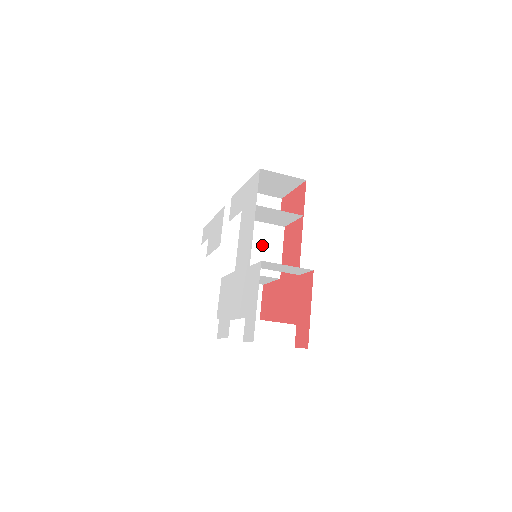
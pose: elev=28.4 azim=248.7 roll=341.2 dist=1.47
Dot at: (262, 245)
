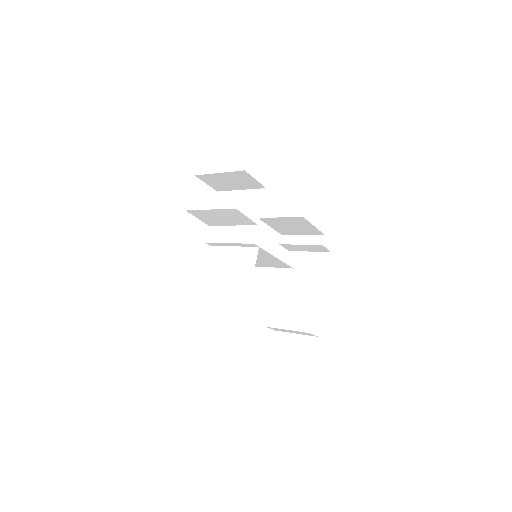
Dot at: occluded
